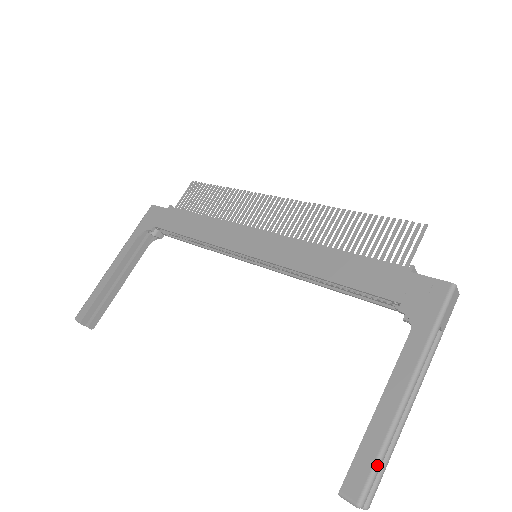
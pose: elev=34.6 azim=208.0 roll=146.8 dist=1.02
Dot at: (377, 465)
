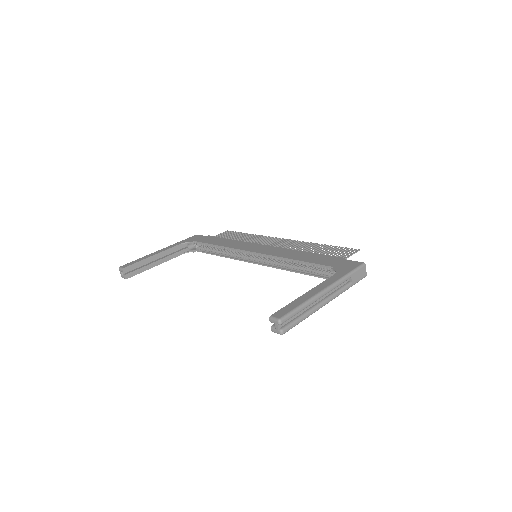
Dot at: (296, 309)
